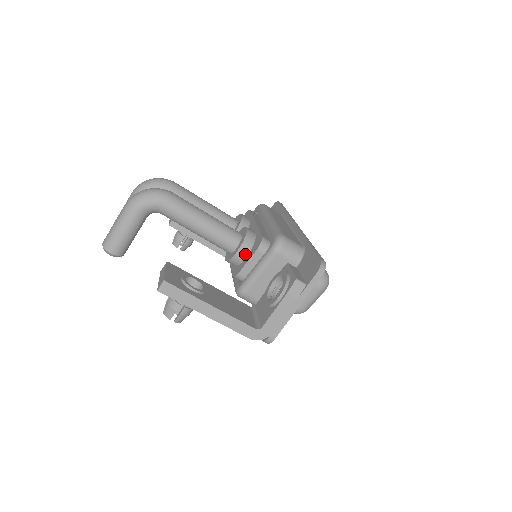
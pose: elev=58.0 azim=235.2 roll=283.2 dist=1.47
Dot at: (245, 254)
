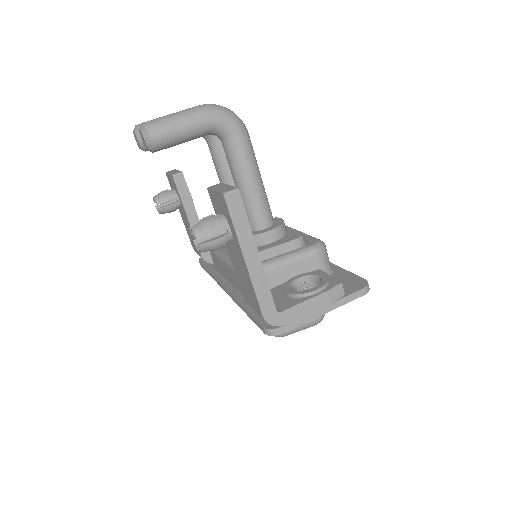
Dot at: (274, 239)
